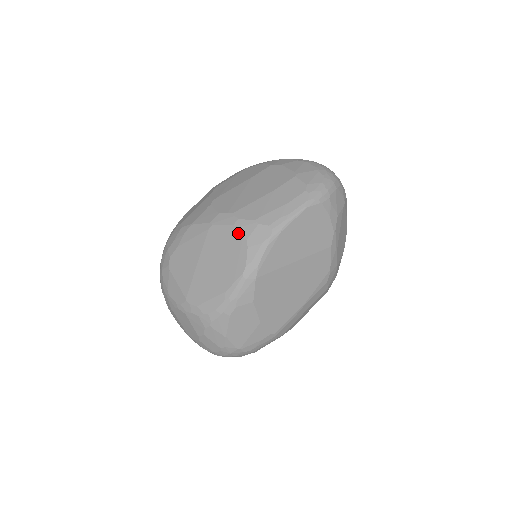
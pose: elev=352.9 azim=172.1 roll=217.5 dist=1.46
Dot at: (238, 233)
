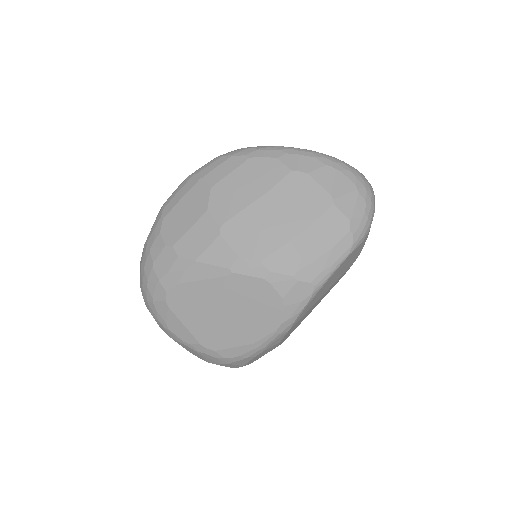
Dot at: (271, 289)
